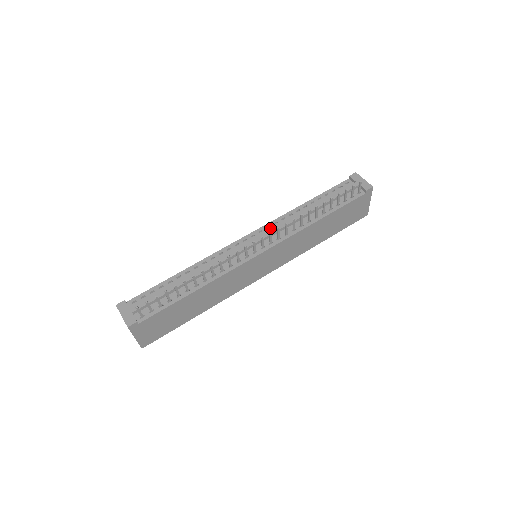
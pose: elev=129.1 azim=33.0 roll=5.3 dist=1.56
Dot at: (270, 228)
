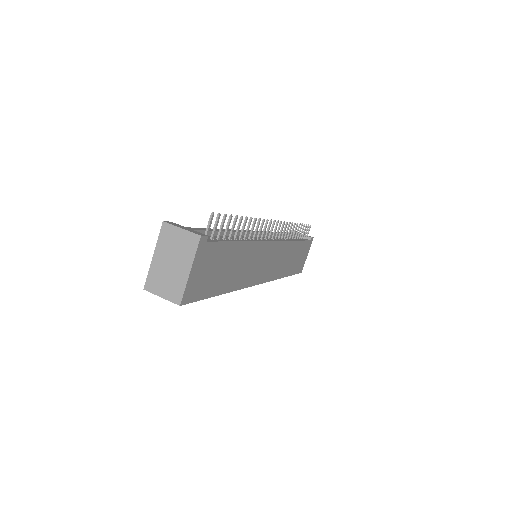
Dot at: occluded
